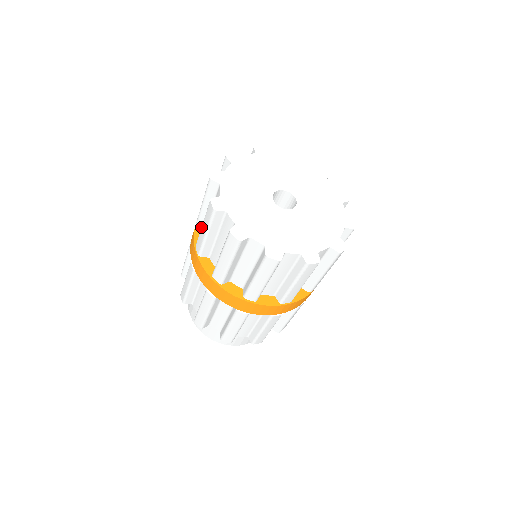
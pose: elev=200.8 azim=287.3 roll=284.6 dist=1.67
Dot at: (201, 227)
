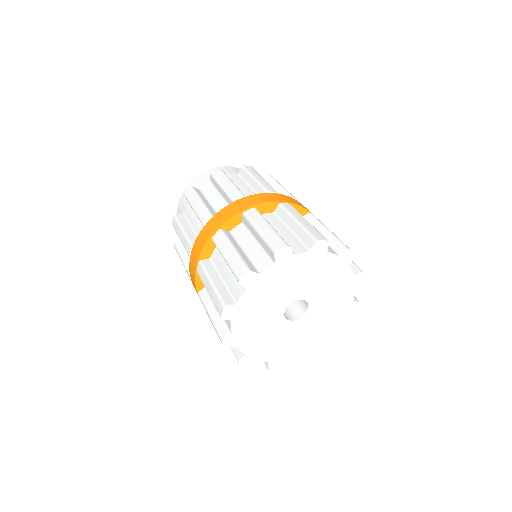
Dot at: occluded
